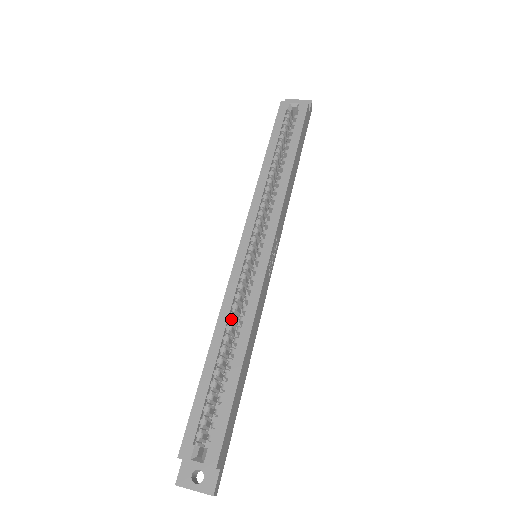
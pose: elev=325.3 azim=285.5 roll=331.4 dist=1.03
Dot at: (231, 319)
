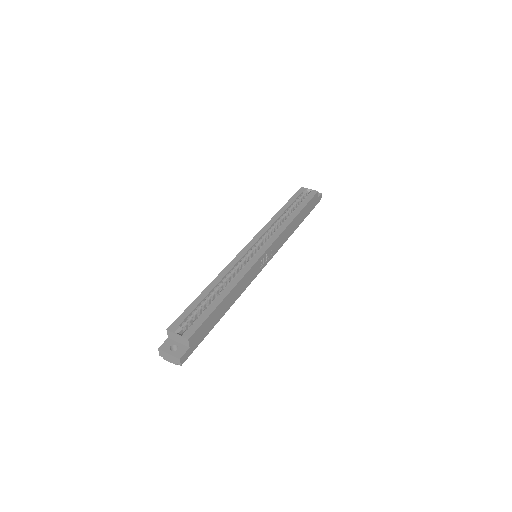
Dot at: (228, 276)
